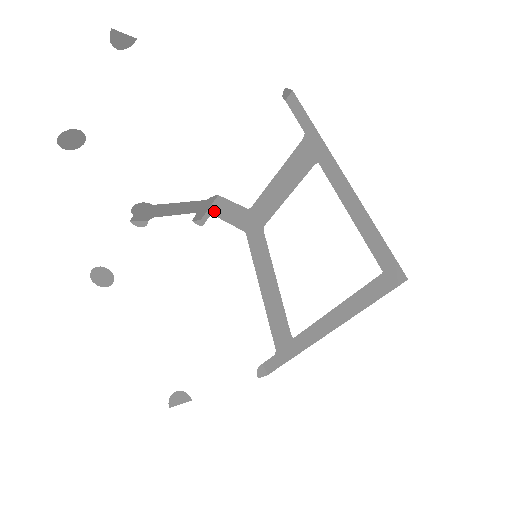
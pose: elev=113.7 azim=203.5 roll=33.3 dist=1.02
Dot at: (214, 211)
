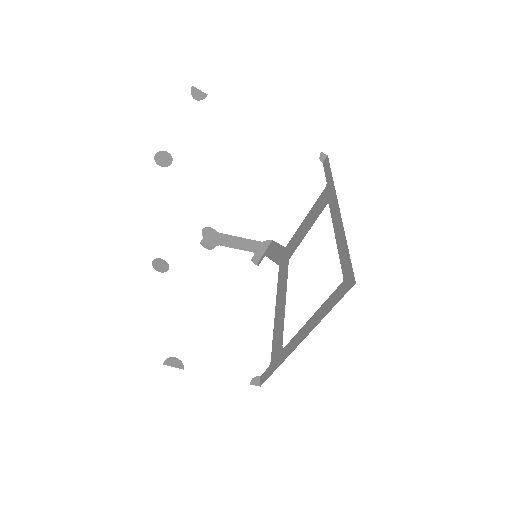
Dot at: (267, 253)
